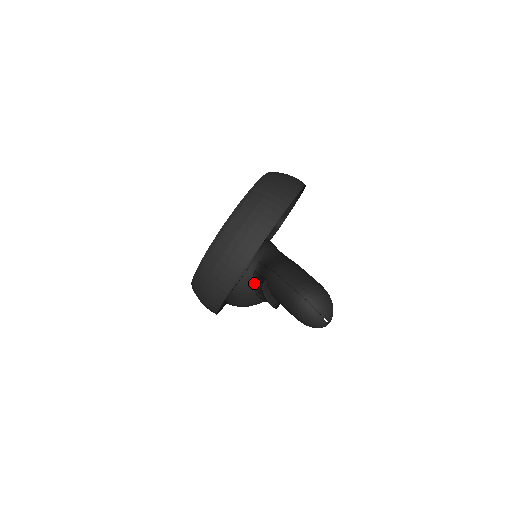
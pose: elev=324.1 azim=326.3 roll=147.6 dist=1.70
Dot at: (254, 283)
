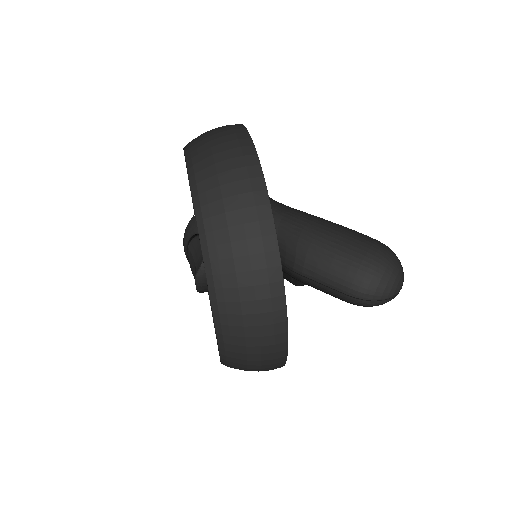
Dot at: occluded
